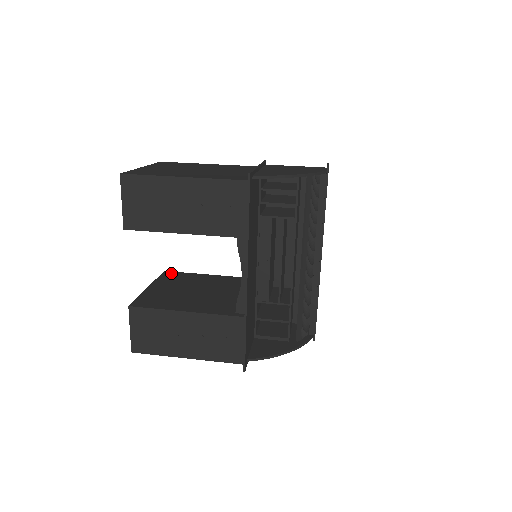
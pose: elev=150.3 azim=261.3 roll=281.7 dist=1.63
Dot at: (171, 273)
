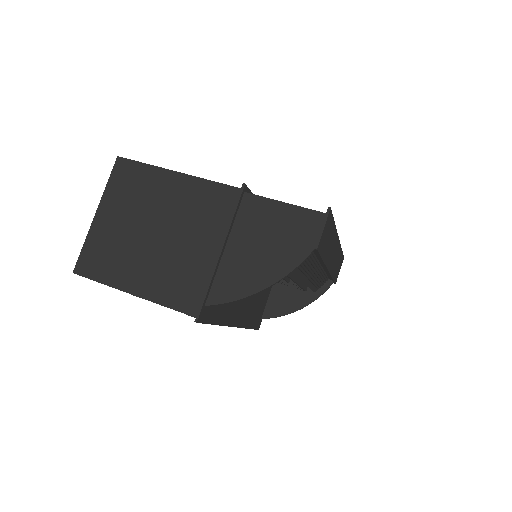
Dot at: occluded
